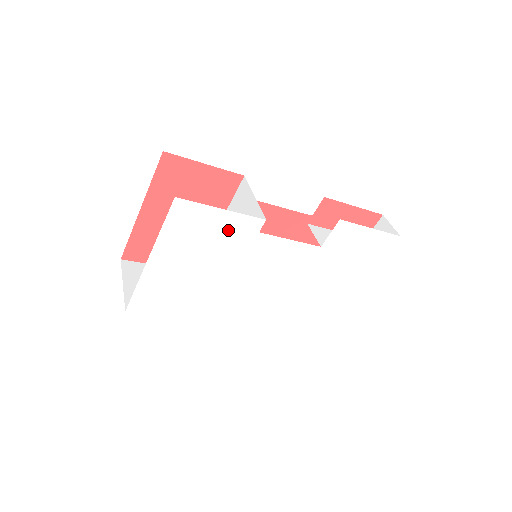
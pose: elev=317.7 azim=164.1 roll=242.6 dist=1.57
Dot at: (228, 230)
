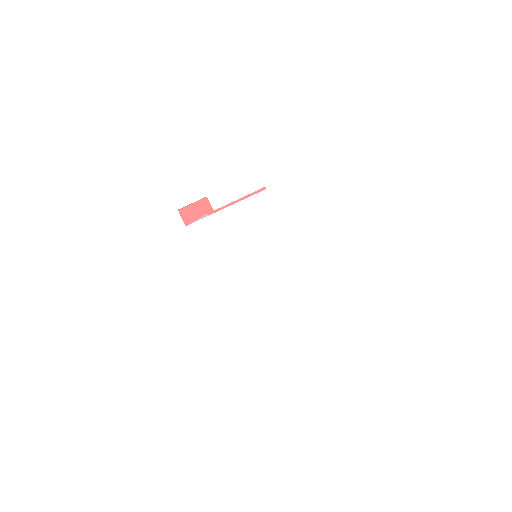
Dot at: (159, 246)
